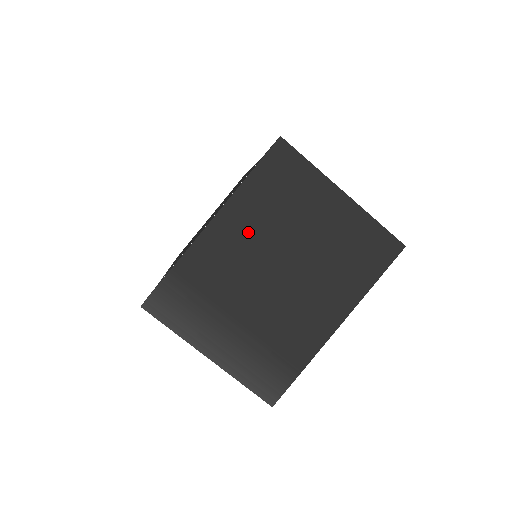
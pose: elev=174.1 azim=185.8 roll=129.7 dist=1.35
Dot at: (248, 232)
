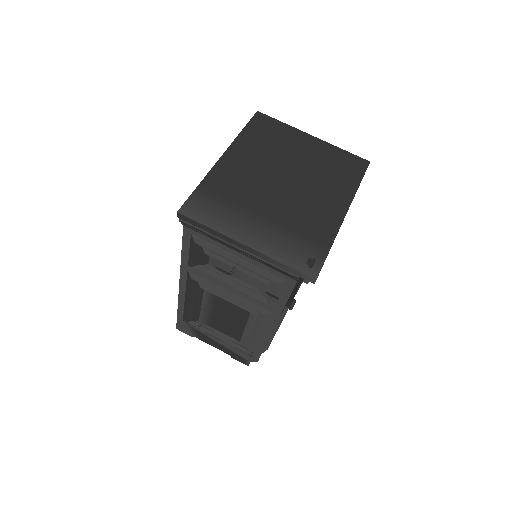
Dot at: (252, 160)
